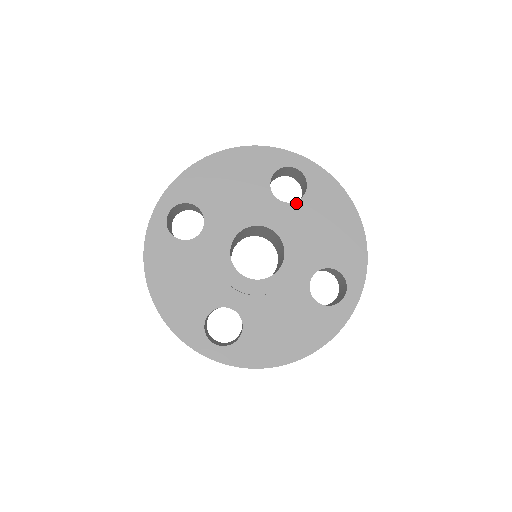
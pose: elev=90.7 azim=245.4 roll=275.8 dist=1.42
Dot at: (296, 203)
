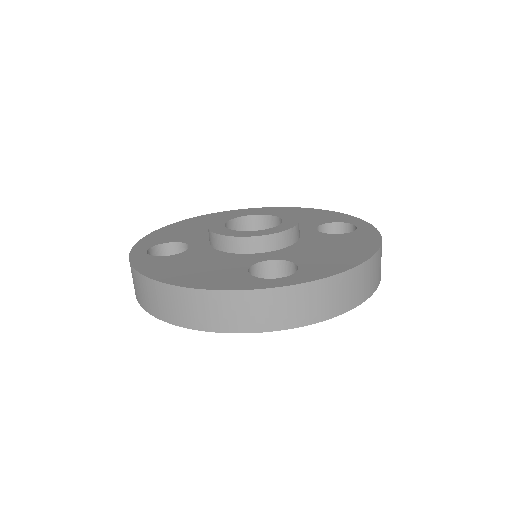
Dot at: occluded
